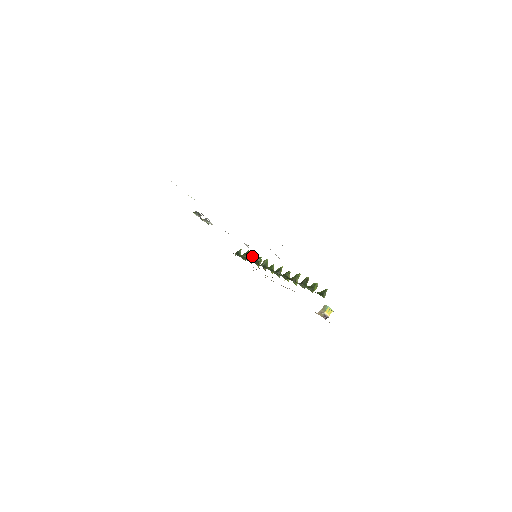
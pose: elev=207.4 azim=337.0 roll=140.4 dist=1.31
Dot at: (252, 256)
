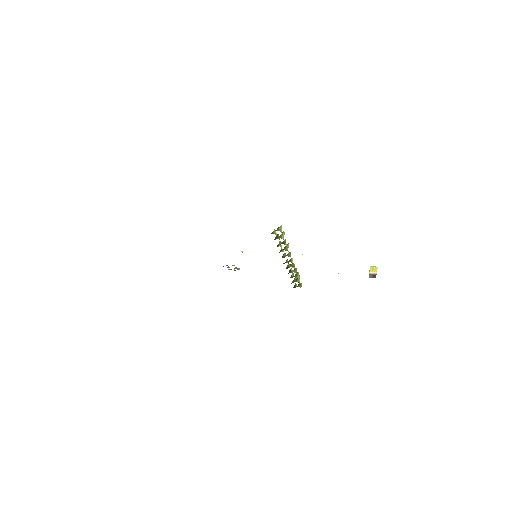
Dot at: (291, 275)
